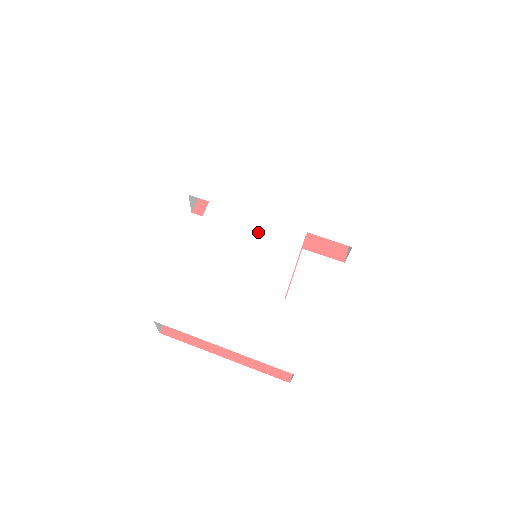
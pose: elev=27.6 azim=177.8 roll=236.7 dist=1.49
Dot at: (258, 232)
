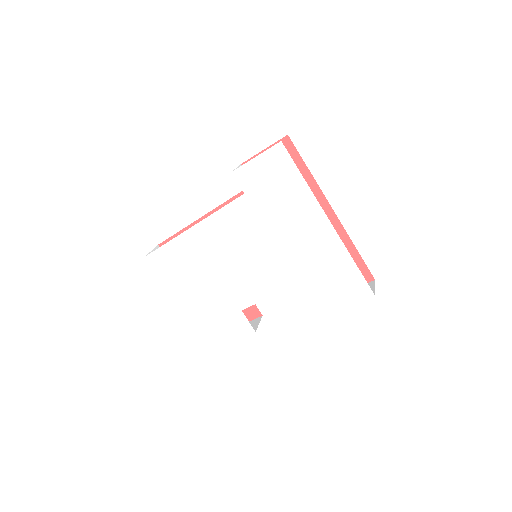
Dot at: (263, 252)
